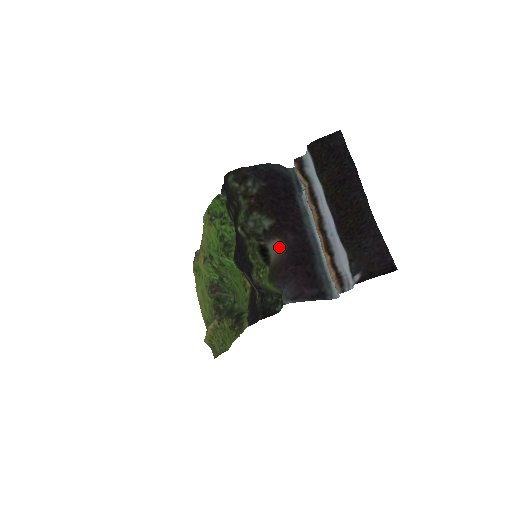
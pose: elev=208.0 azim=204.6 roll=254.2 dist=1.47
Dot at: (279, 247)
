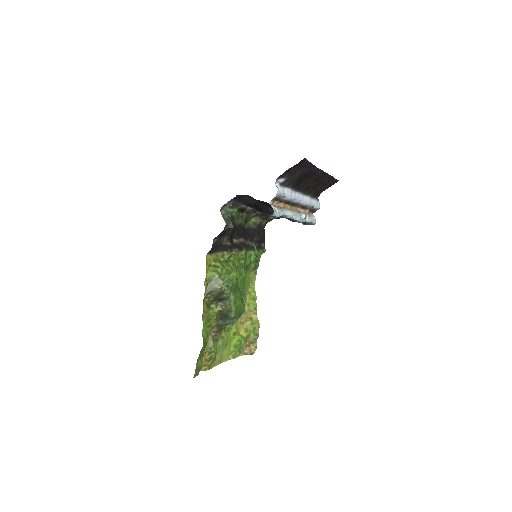
Dot at: occluded
